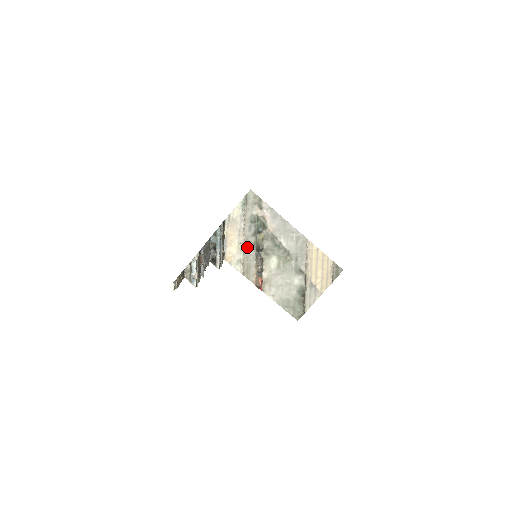
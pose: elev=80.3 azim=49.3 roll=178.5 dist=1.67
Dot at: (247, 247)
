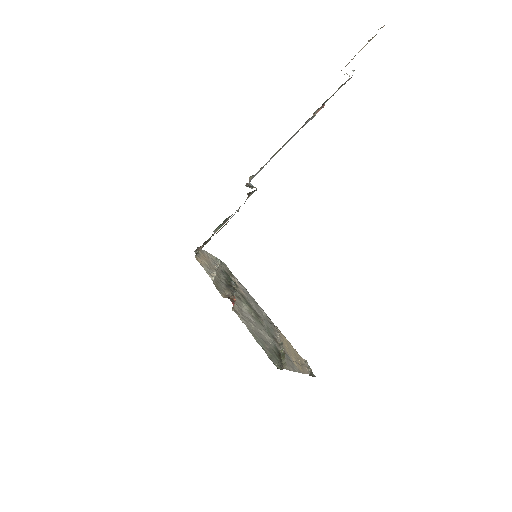
Dot at: (218, 276)
